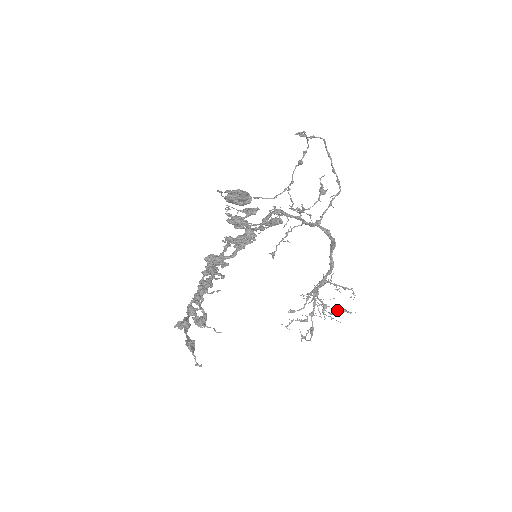
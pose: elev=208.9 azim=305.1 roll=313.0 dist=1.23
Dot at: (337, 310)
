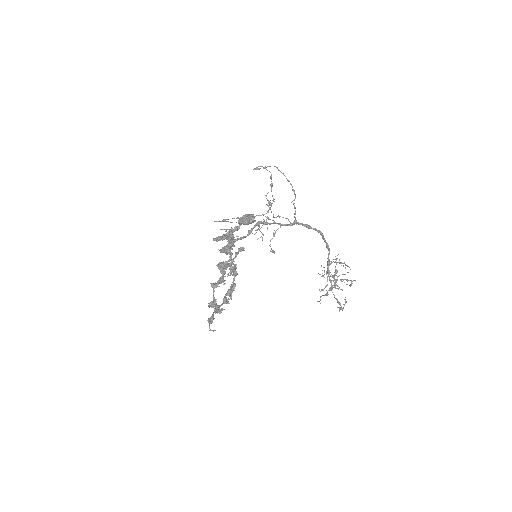
Dot at: occluded
